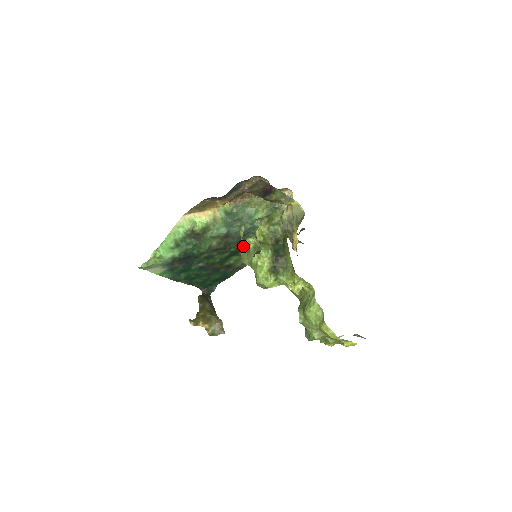
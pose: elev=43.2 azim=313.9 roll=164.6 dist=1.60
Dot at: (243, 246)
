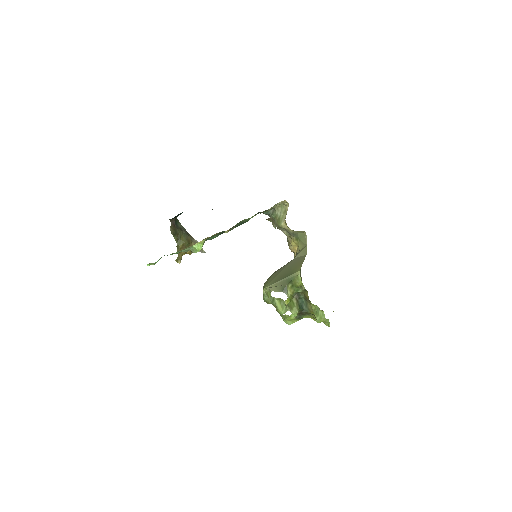
Dot at: (266, 295)
